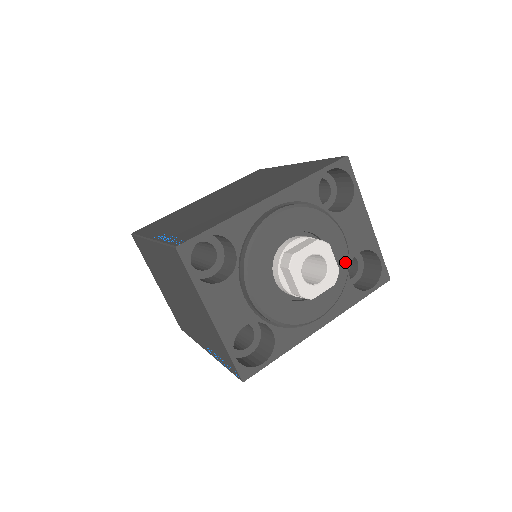
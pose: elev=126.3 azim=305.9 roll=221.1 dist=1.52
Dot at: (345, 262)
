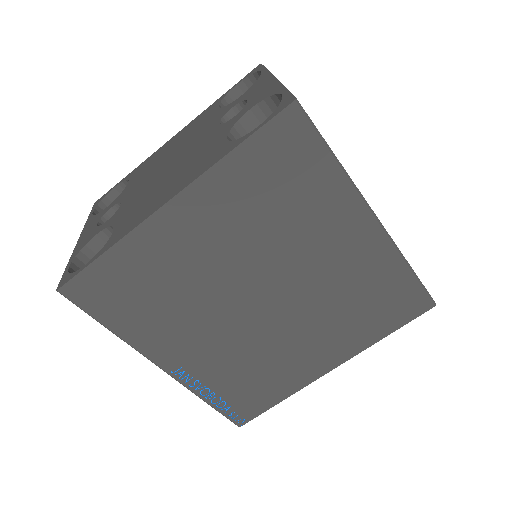
Dot at: occluded
